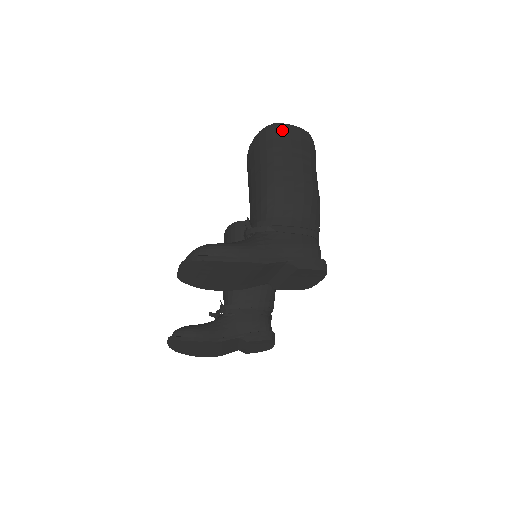
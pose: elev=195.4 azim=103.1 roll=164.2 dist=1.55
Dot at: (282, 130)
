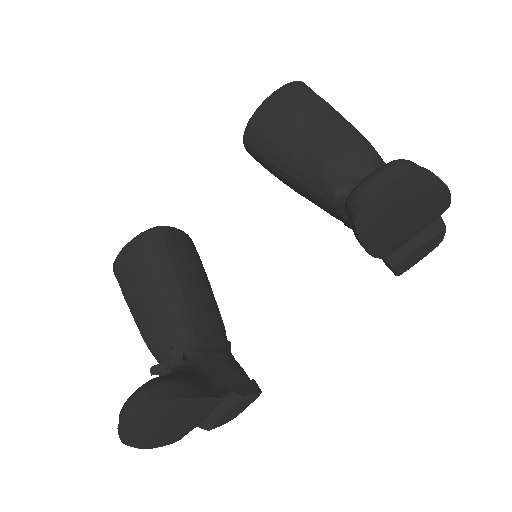
Dot at: occluded
